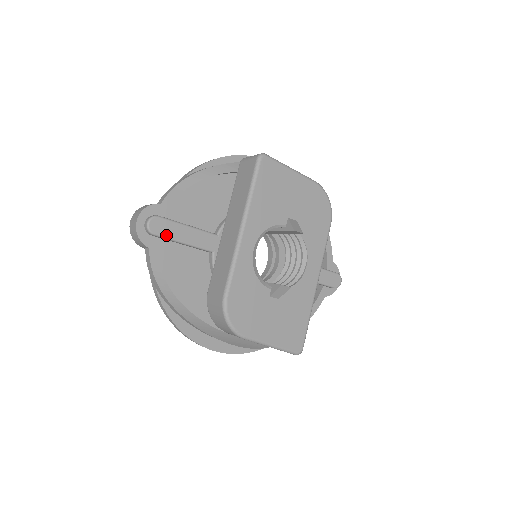
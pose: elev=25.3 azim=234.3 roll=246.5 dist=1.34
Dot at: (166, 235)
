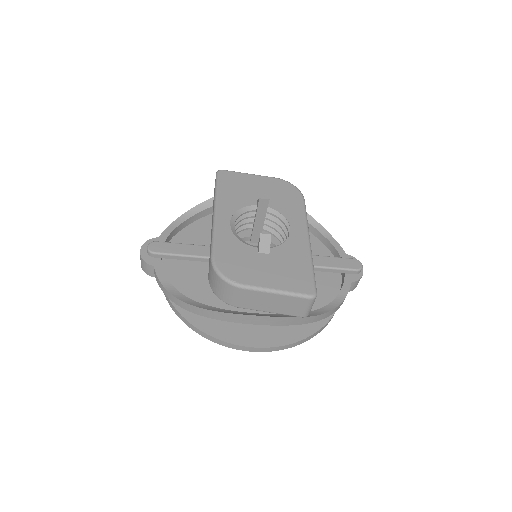
Dot at: (165, 252)
